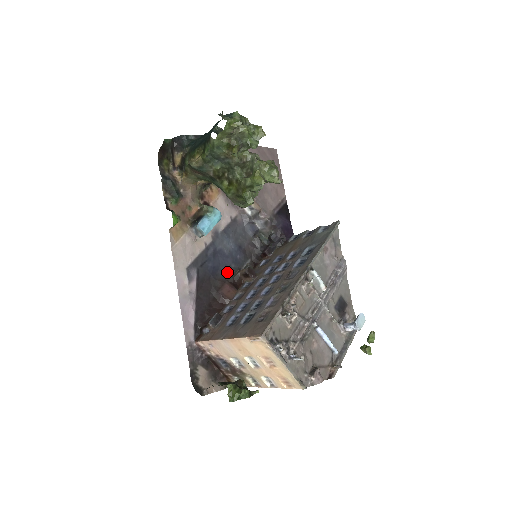
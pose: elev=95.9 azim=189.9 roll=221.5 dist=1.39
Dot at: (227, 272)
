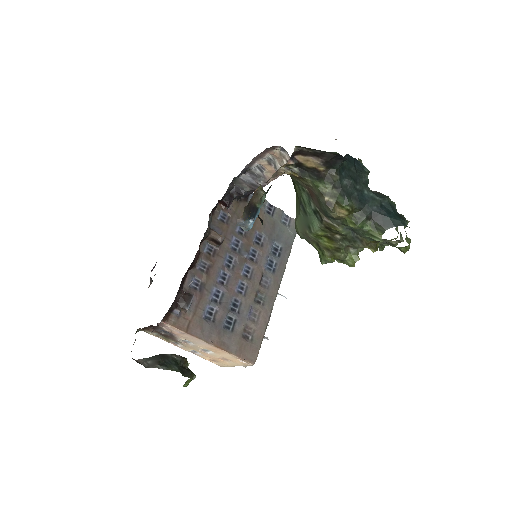
Dot at: occluded
